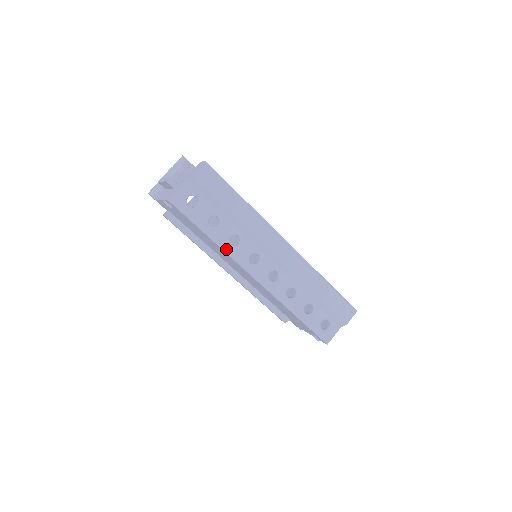
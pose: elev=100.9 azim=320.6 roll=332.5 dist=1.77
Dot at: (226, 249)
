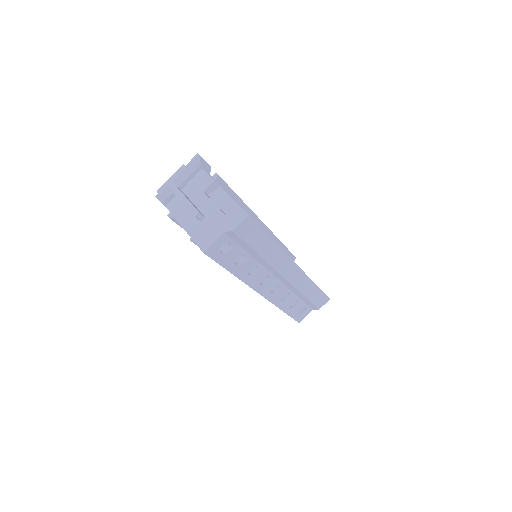
Dot at: (244, 279)
